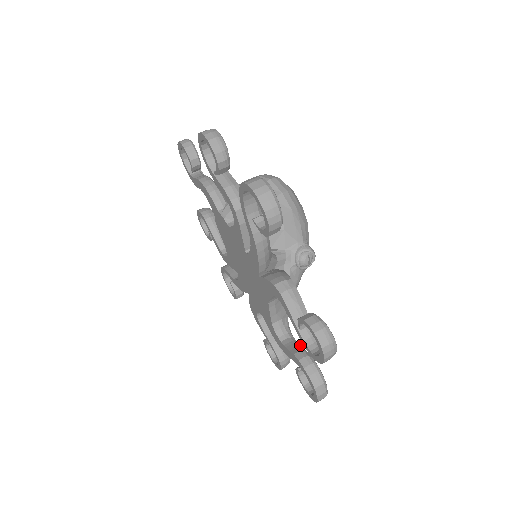
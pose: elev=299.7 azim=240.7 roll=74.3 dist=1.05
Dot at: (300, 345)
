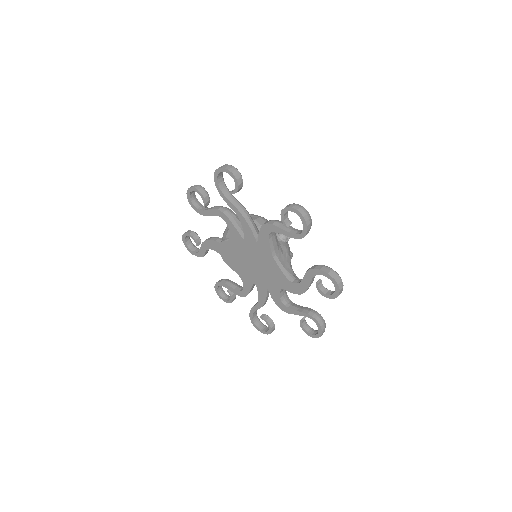
Dot at: occluded
